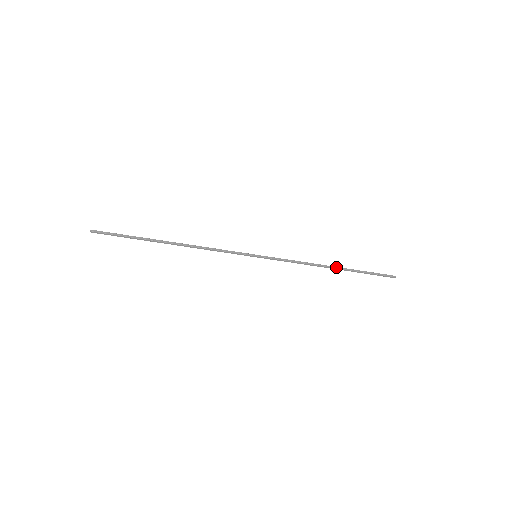
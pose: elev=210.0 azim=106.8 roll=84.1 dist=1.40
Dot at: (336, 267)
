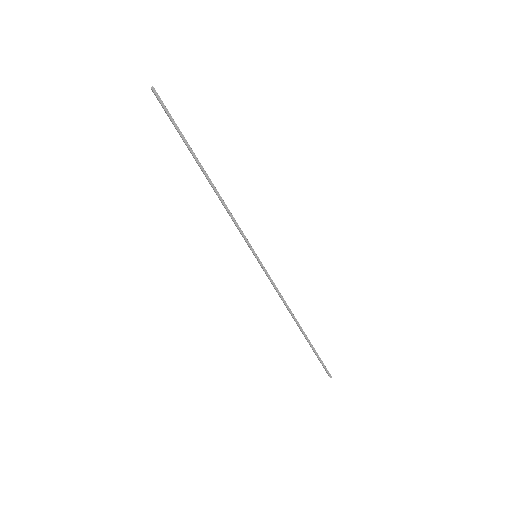
Dot at: occluded
